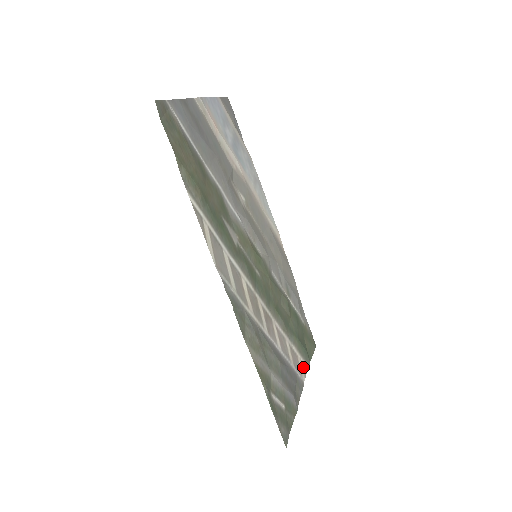
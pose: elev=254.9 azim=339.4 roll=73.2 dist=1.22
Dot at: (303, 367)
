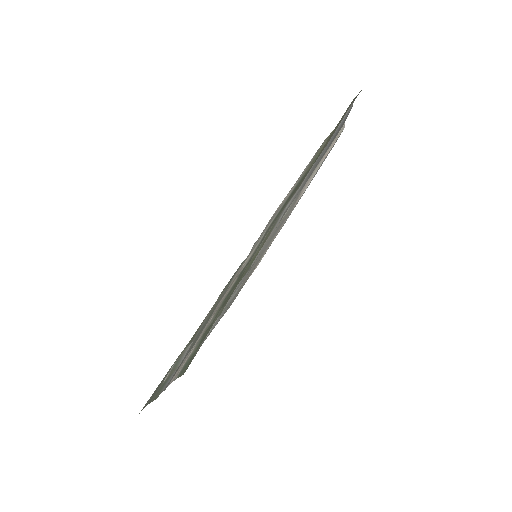
Dot at: (176, 375)
